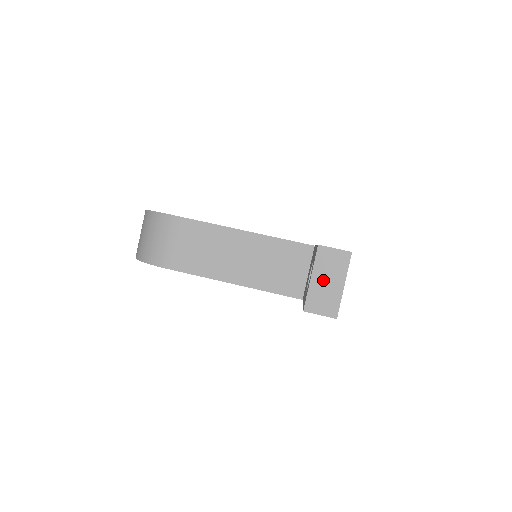
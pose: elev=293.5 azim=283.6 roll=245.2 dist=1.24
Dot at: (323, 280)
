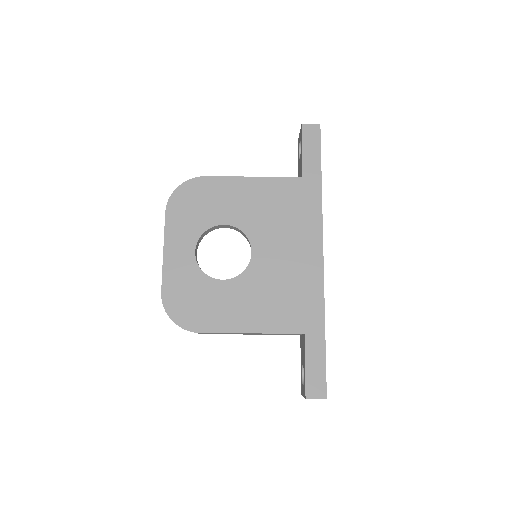
Dot at: occluded
